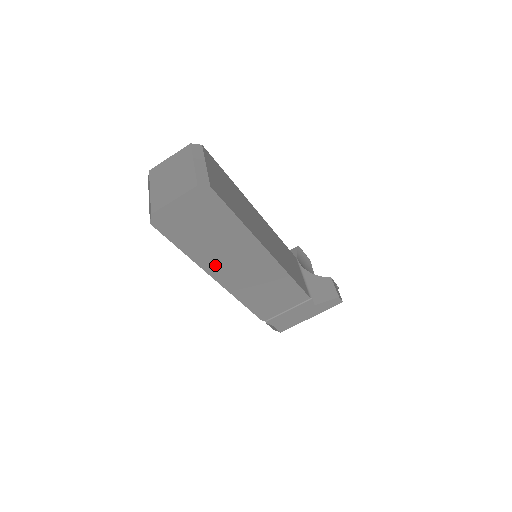
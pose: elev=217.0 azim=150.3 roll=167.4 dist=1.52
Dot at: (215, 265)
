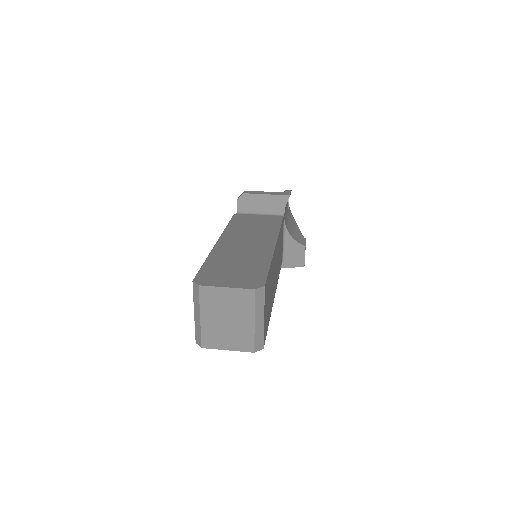
Dot at: occluded
